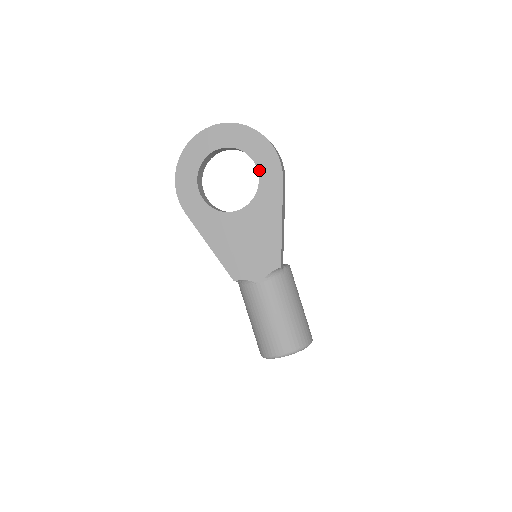
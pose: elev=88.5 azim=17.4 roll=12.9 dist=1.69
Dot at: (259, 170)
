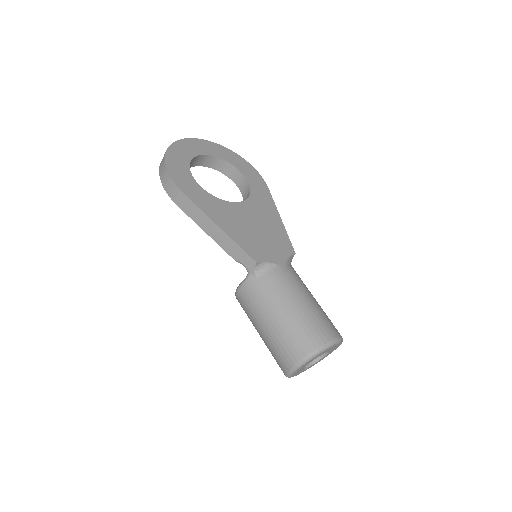
Dot at: (247, 177)
